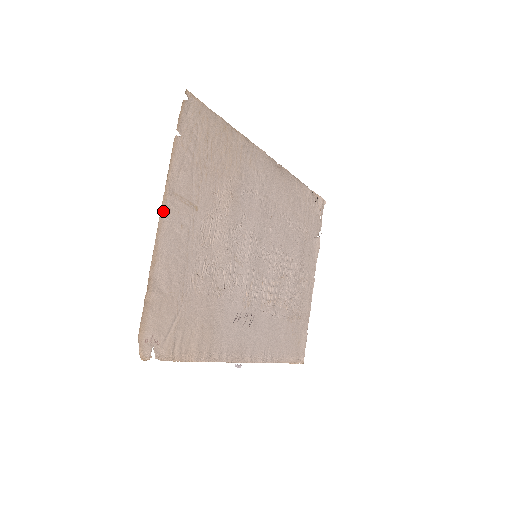
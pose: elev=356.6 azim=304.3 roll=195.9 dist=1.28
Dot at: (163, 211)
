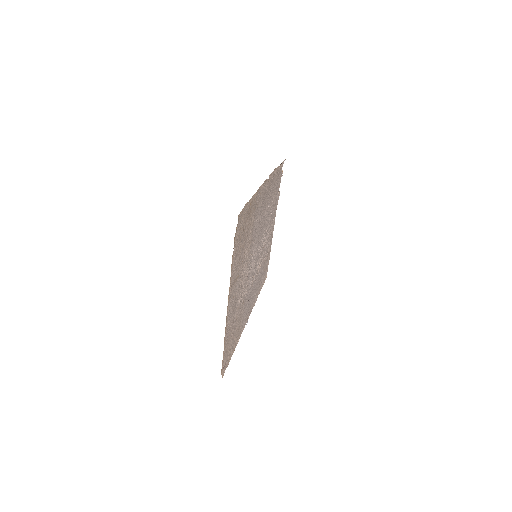
Dot at: (228, 303)
